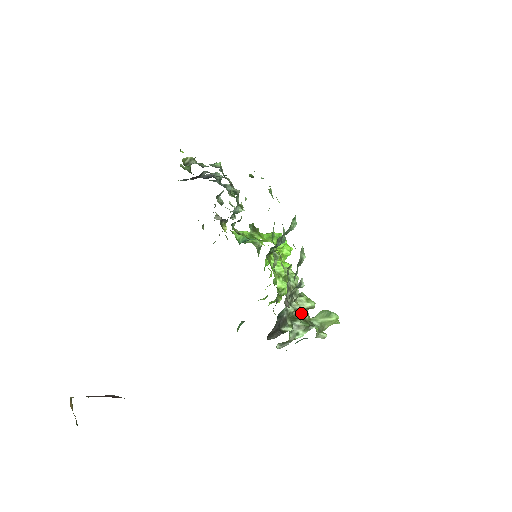
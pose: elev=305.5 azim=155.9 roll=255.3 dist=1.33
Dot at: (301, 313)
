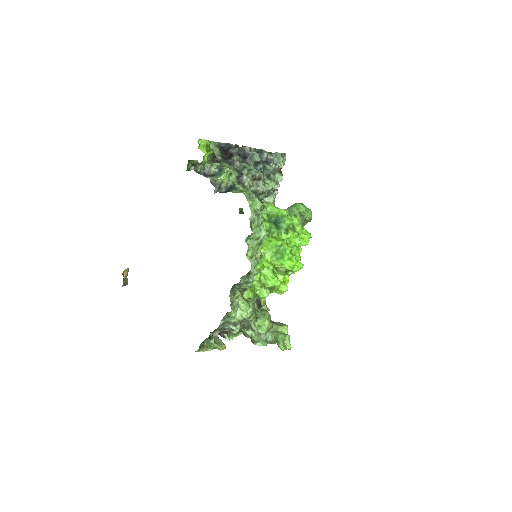
Dot at: occluded
